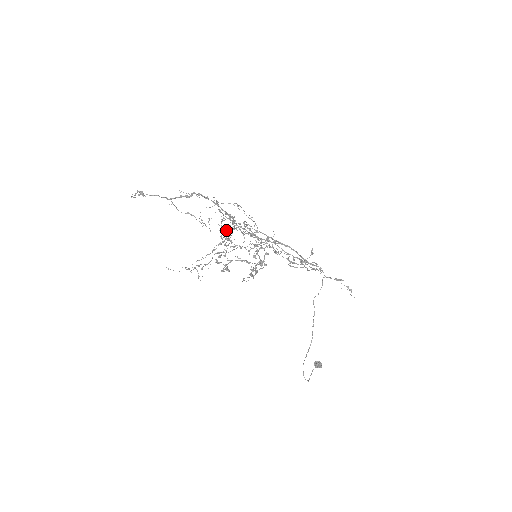
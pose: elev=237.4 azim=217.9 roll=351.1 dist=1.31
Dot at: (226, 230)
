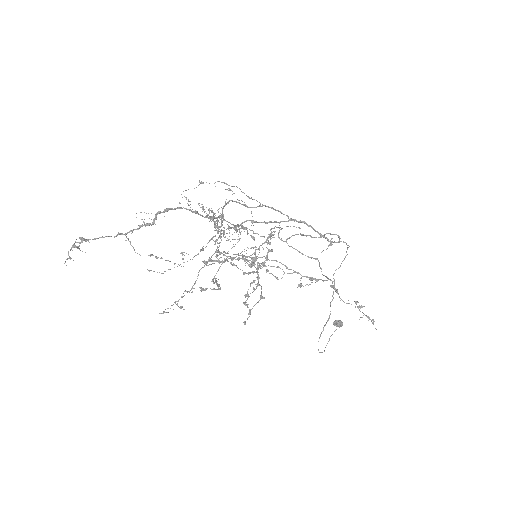
Dot at: (215, 226)
